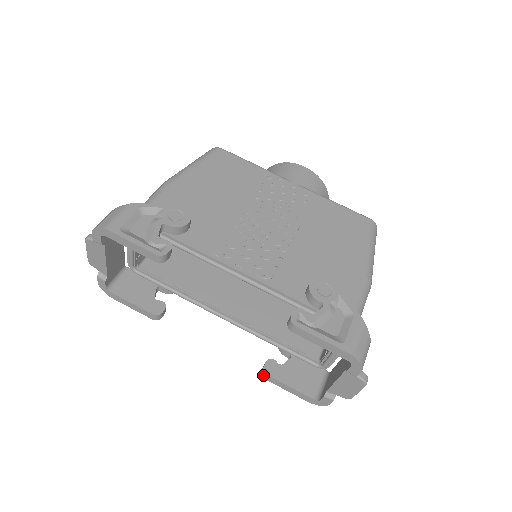
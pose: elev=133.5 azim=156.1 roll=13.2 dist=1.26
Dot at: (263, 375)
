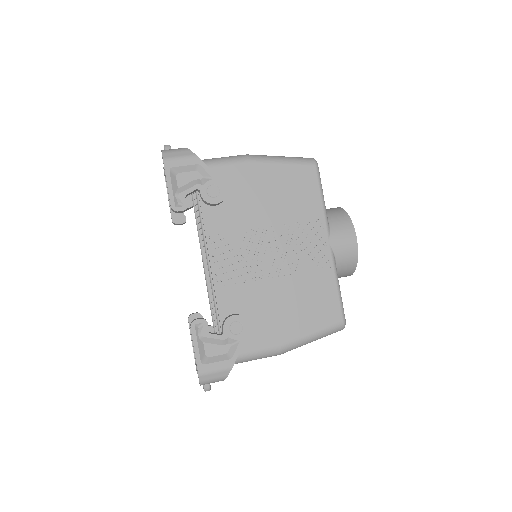
Dot at: (188, 317)
